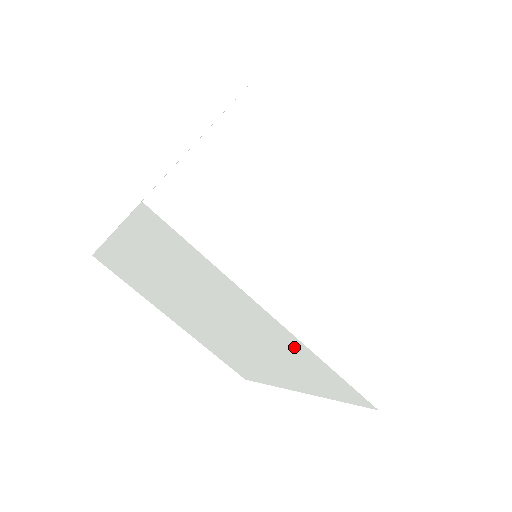
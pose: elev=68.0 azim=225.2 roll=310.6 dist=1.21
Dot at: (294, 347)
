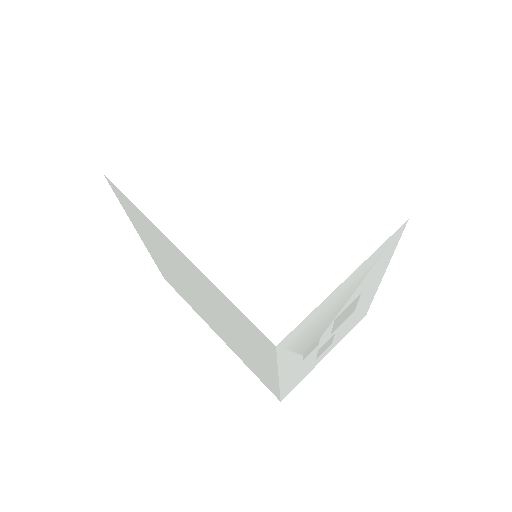
Dot at: (211, 287)
